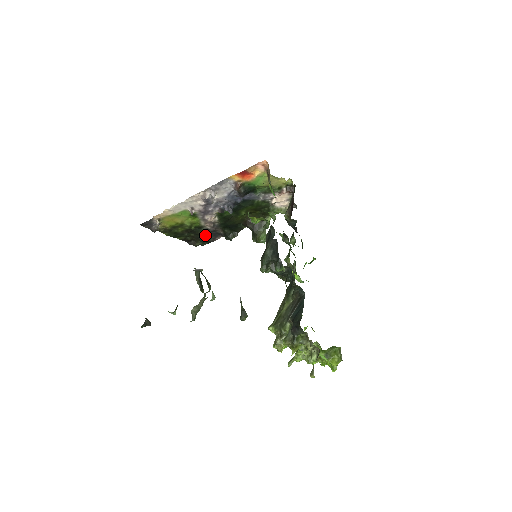
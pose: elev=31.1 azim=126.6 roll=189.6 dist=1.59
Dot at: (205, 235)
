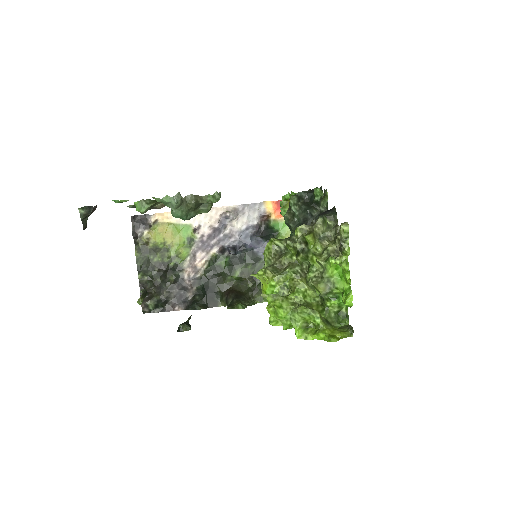
Dot at: (170, 290)
